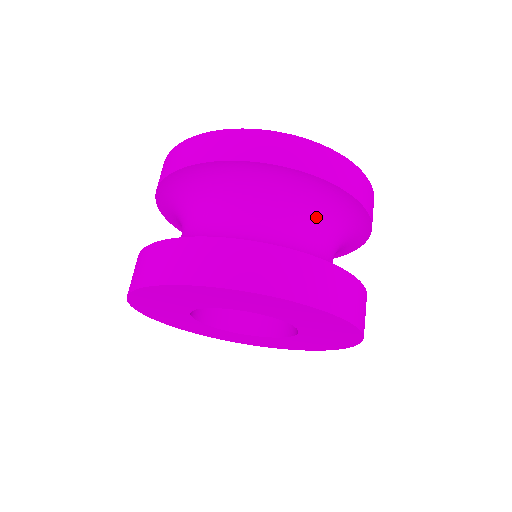
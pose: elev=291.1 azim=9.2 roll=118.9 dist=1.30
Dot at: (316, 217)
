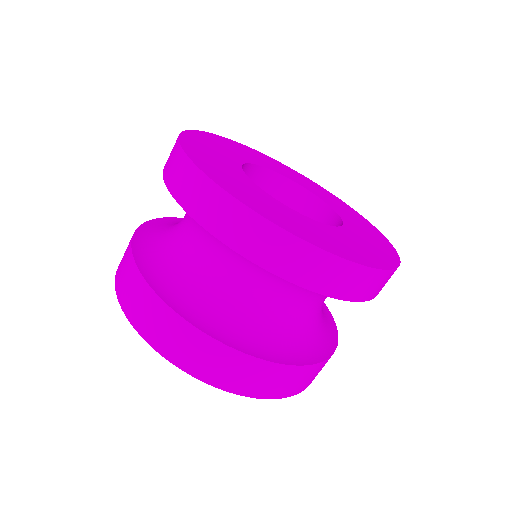
Dot at: occluded
